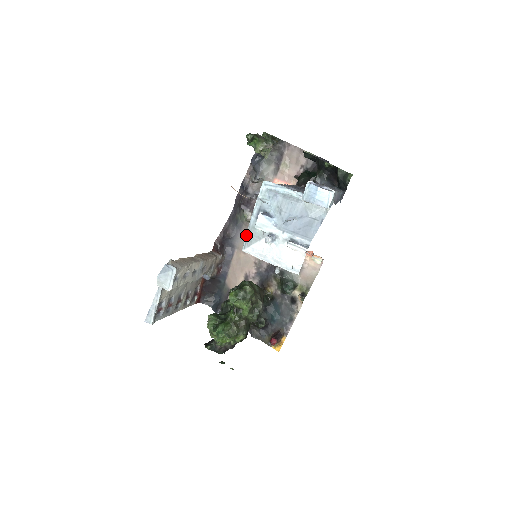
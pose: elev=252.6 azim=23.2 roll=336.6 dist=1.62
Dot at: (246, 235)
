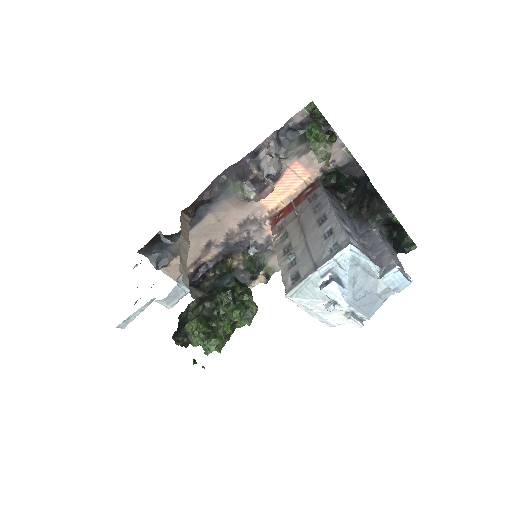
Dot at: (299, 286)
